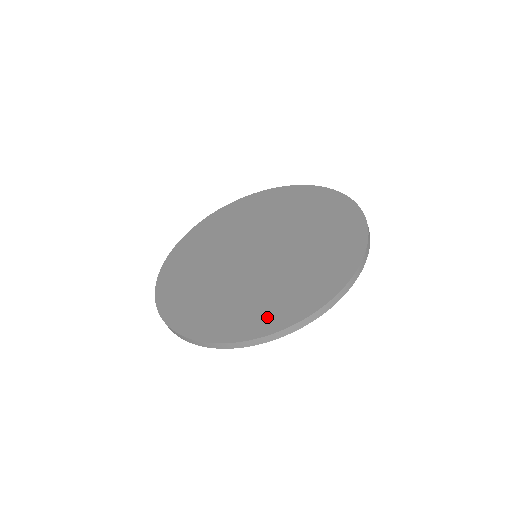
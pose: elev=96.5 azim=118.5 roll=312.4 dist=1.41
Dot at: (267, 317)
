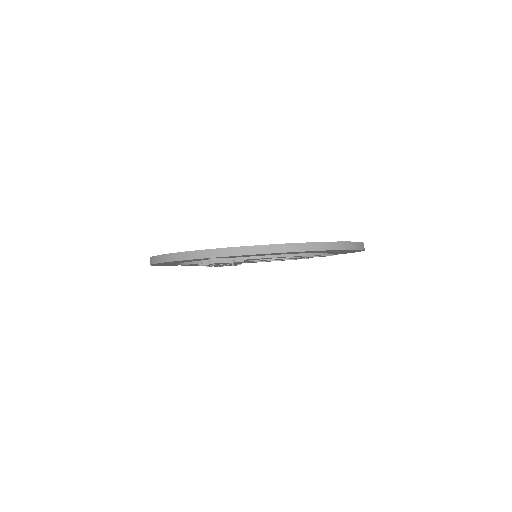
Dot at: occluded
